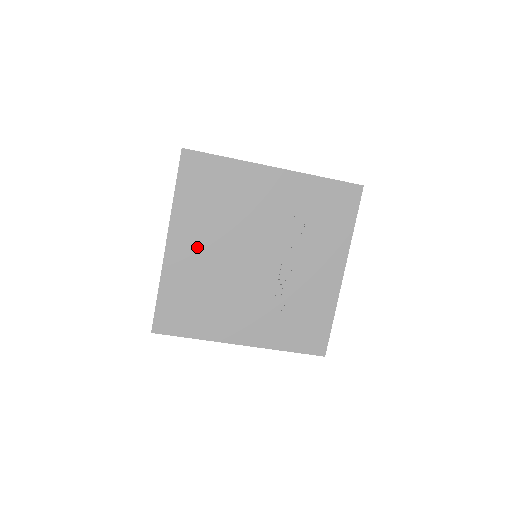
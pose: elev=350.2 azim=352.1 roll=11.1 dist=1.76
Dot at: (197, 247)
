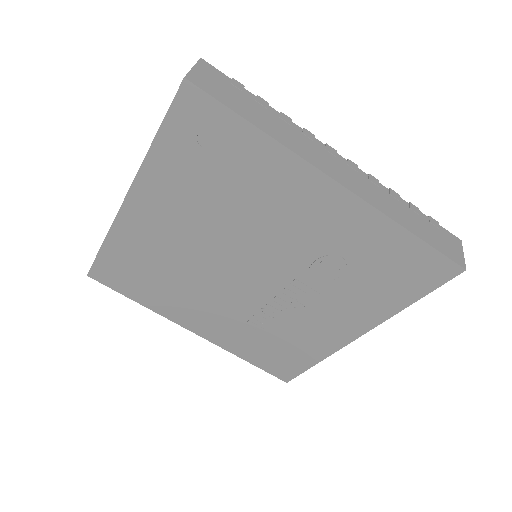
Dot at: (168, 223)
